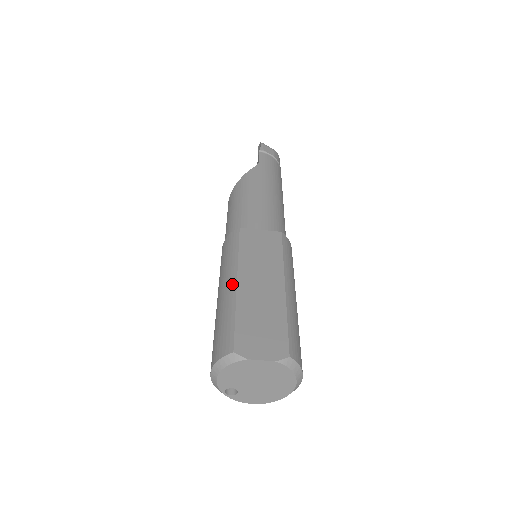
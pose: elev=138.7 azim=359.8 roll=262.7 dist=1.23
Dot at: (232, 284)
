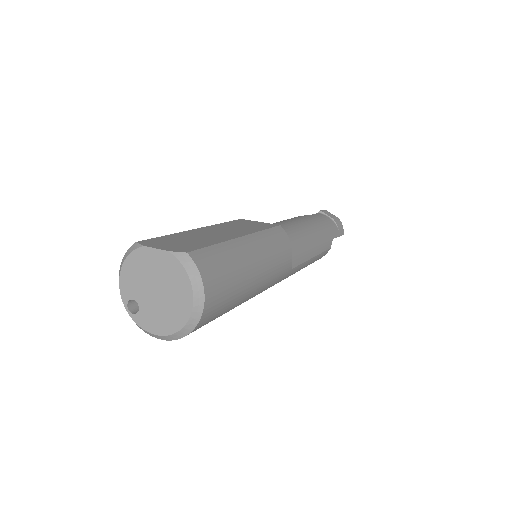
Dot at: occluded
